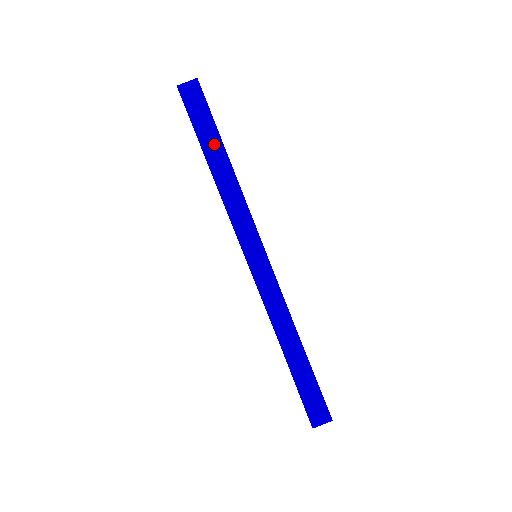
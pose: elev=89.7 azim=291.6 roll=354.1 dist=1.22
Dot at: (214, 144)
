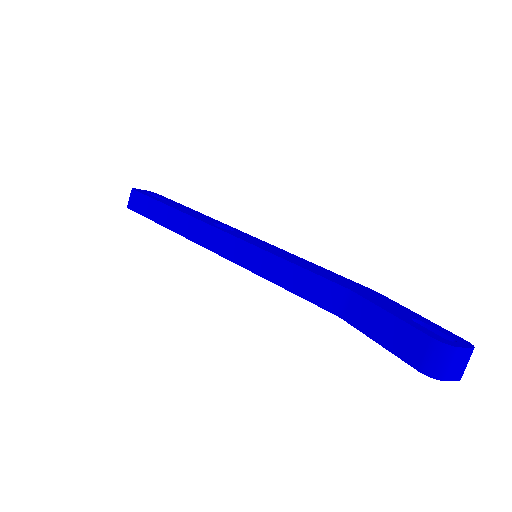
Dot at: (162, 212)
